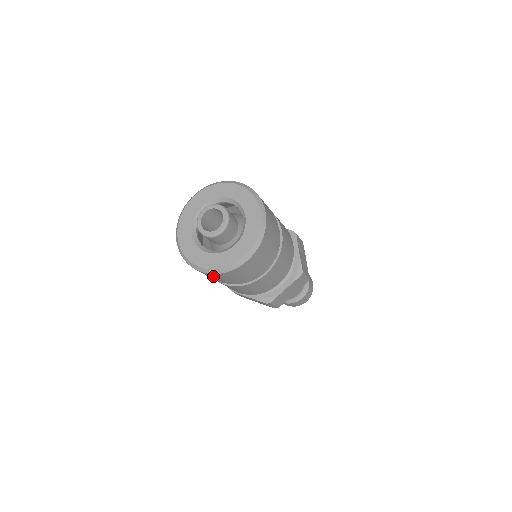
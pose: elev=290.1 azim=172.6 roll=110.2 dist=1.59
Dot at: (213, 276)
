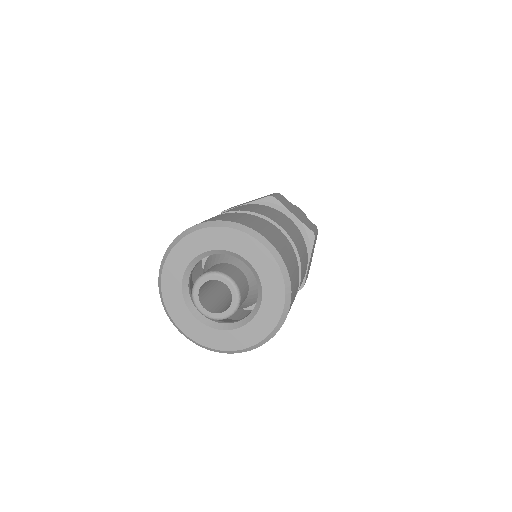
Dot at: occluded
